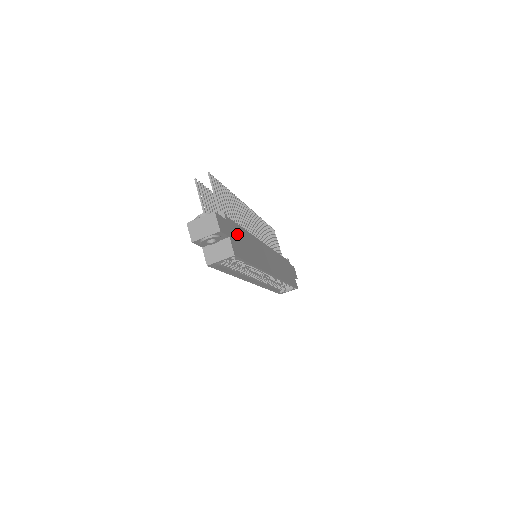
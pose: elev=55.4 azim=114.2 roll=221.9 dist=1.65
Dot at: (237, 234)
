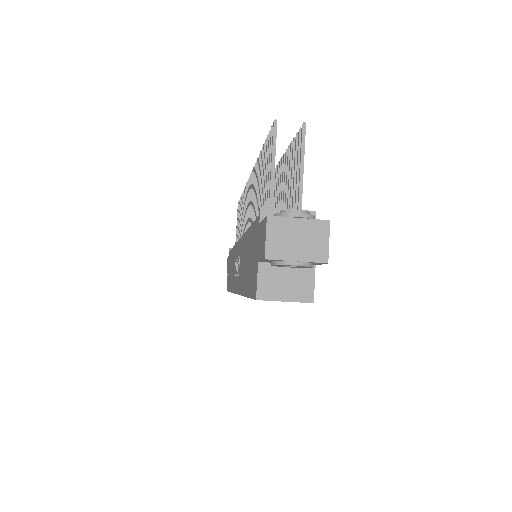
Dot at: occluded
